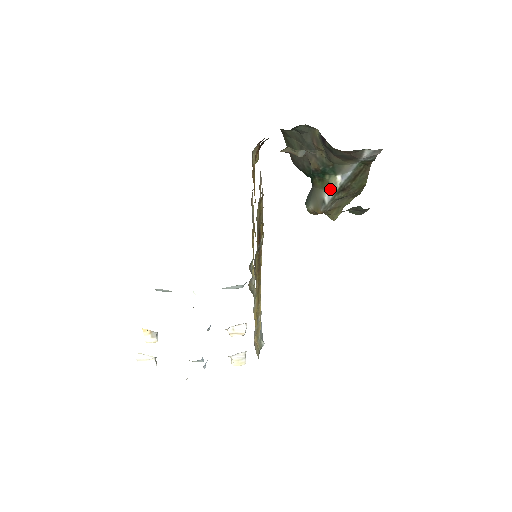
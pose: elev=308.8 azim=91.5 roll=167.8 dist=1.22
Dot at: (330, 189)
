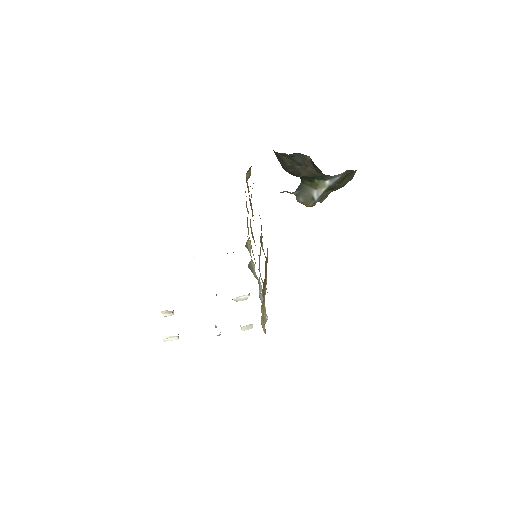
Dot at: (319, 189)
